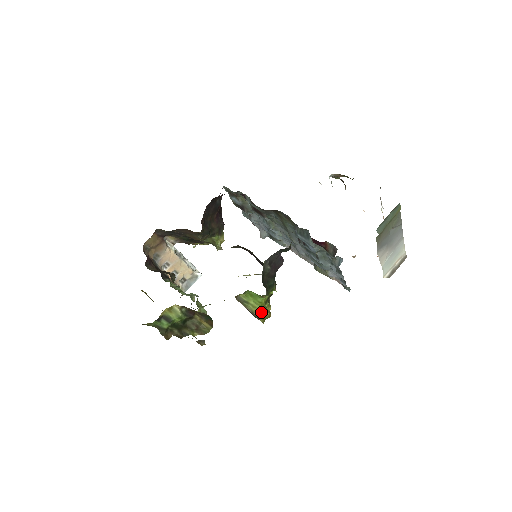
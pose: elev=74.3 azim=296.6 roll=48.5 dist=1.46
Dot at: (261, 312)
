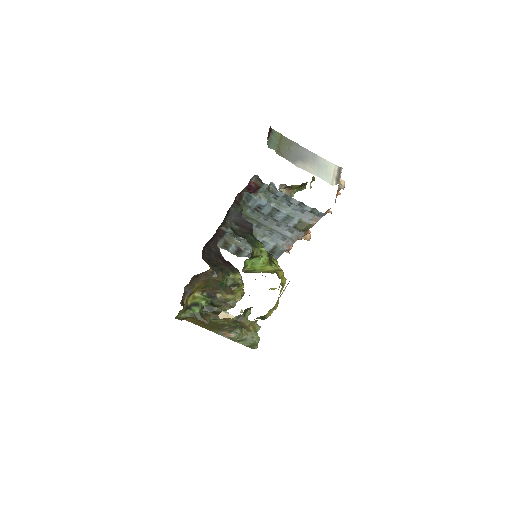
Dot at: (270, 270)
